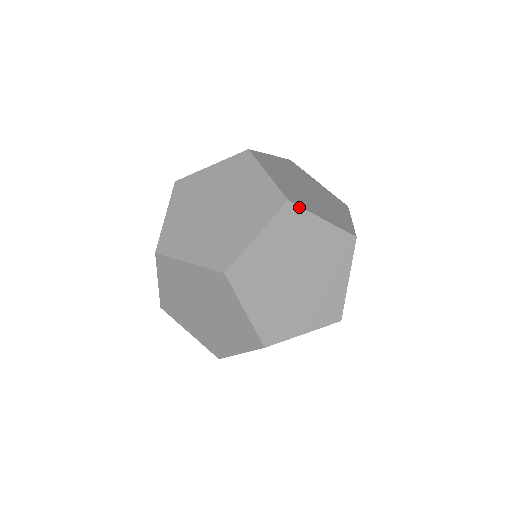
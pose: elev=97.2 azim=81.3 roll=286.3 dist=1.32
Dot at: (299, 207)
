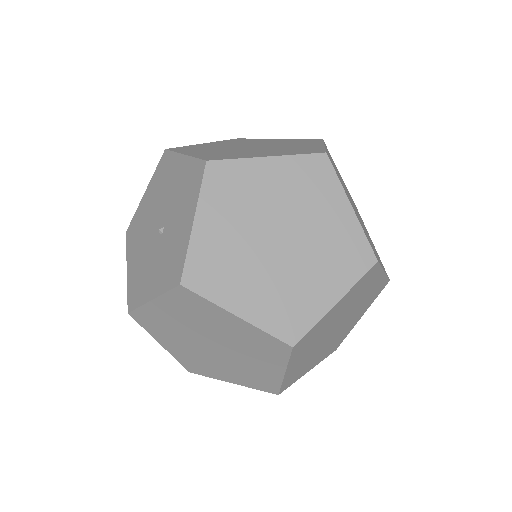
Dot at: (307, 334)
